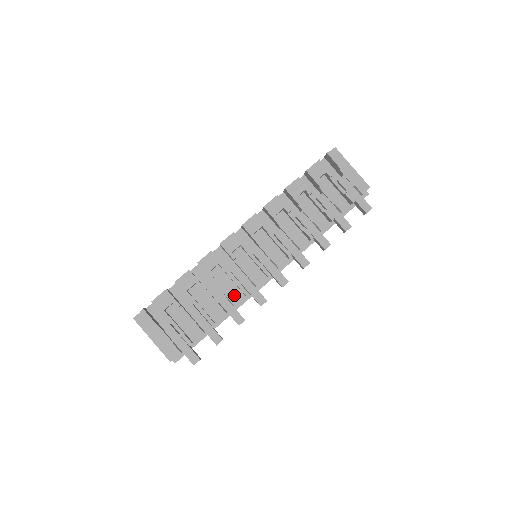
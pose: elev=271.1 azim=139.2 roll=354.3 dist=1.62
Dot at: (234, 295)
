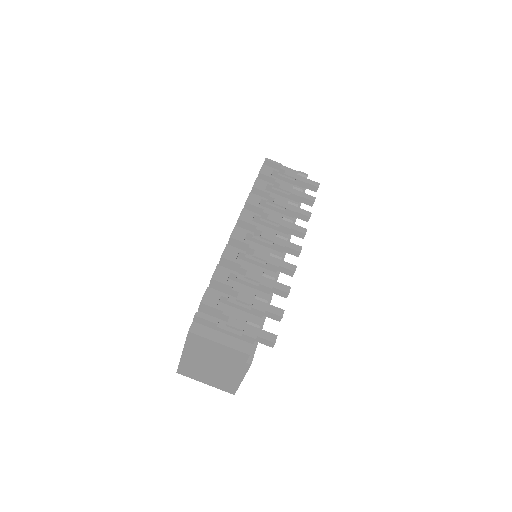
Dot at: occluded
